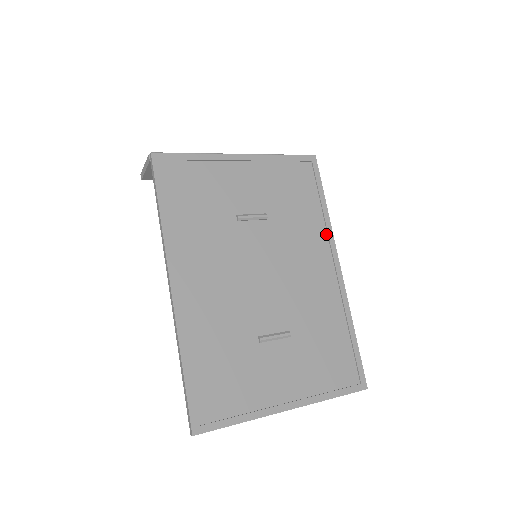
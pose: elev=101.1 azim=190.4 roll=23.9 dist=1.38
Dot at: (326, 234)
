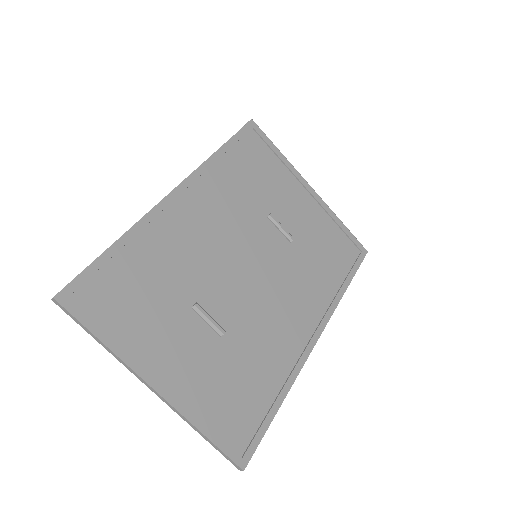
Dot at: (327, 307)
